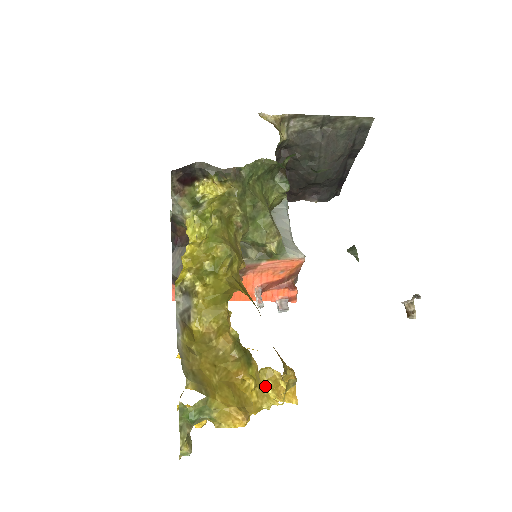
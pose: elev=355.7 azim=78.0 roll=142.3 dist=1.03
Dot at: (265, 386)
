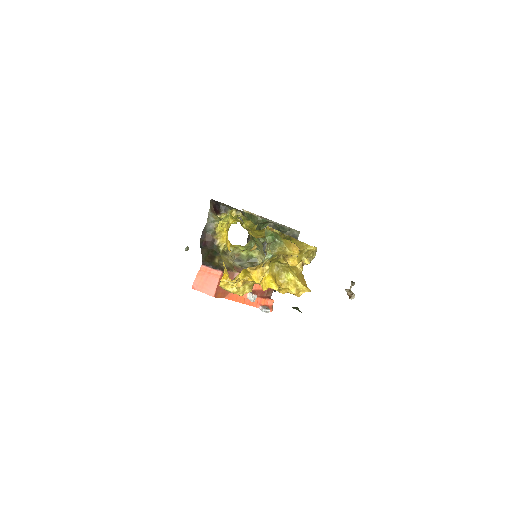
Dot at: (292, 272)
